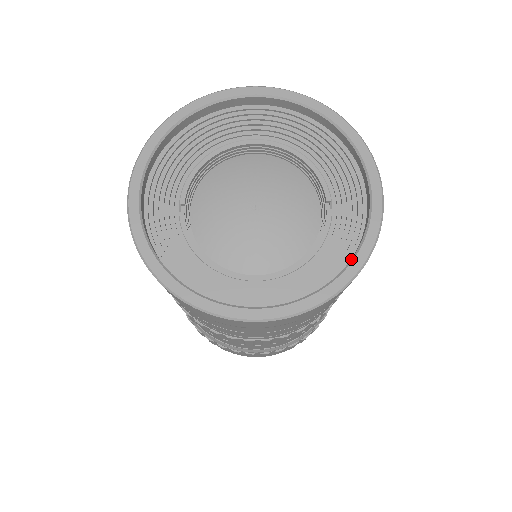
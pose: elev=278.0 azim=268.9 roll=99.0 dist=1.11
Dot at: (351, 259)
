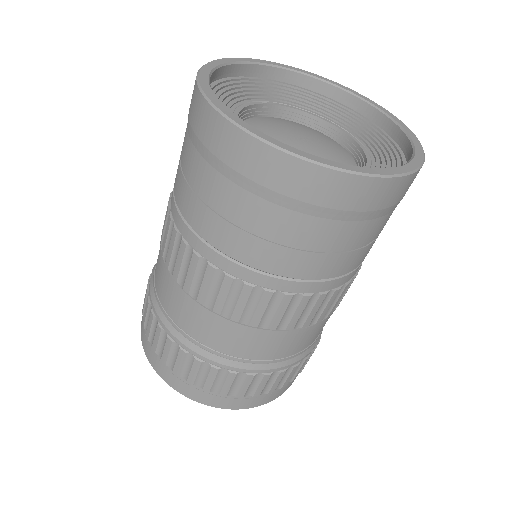
Dot at: (318, 157)
